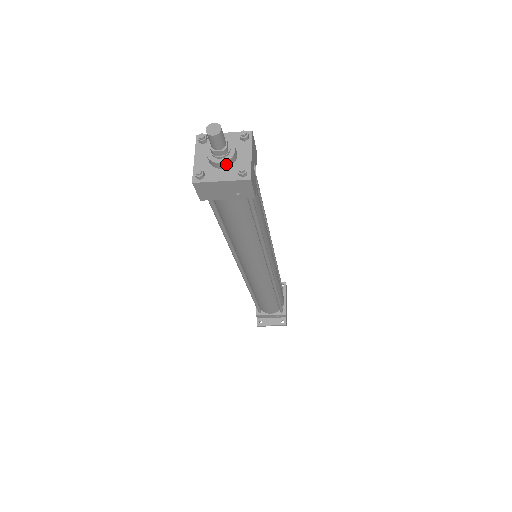
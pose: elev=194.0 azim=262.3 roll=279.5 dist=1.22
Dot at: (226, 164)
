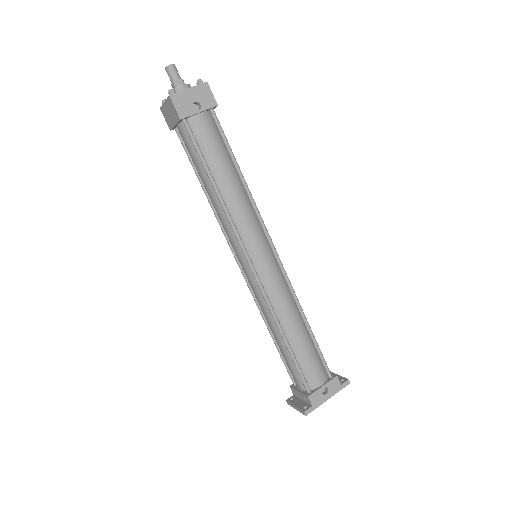
Dot at: occluded
